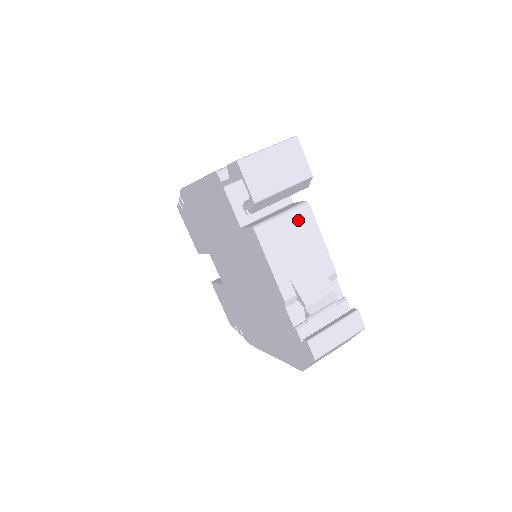
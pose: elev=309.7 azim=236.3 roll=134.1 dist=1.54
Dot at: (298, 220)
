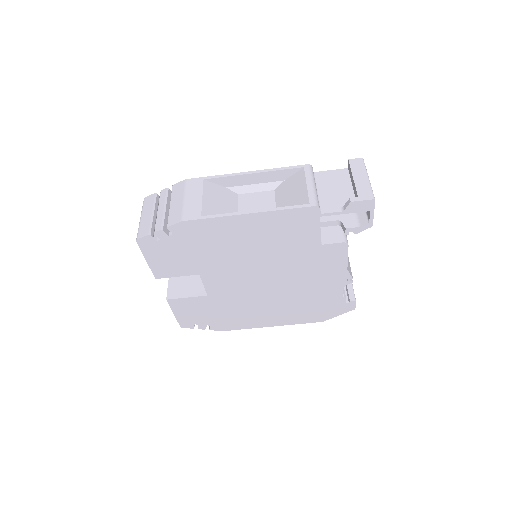
Dot at: occluded
